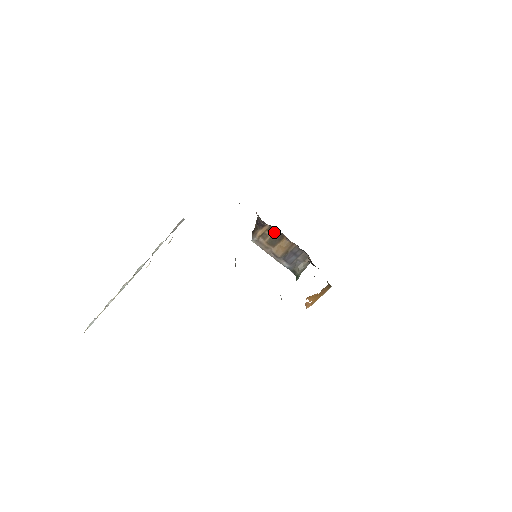
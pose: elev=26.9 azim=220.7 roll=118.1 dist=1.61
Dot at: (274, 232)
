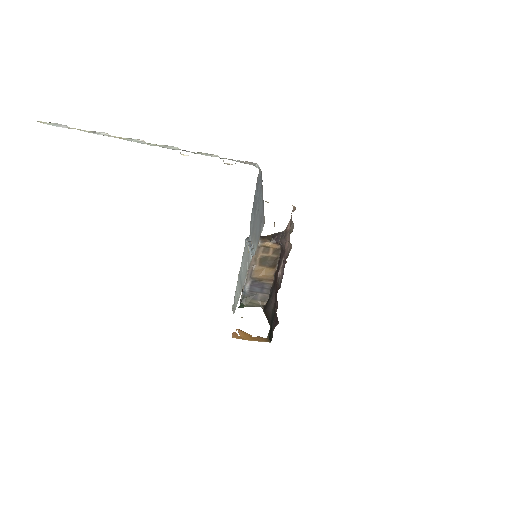
Dot at: (275, 256)
